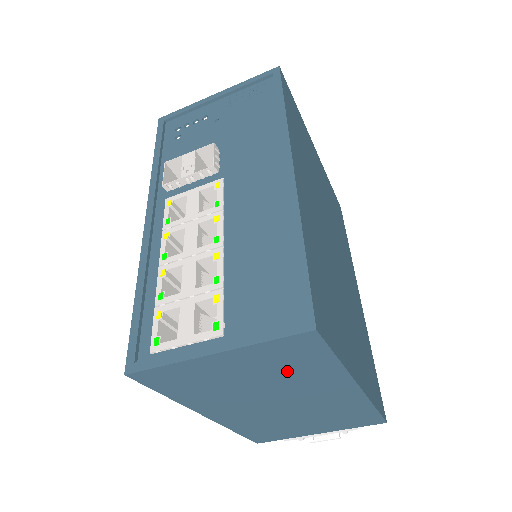
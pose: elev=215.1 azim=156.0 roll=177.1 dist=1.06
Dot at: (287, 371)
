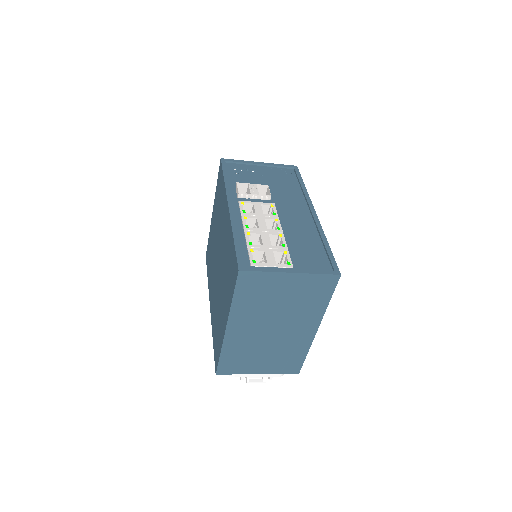
Dot at: (304, 301)
